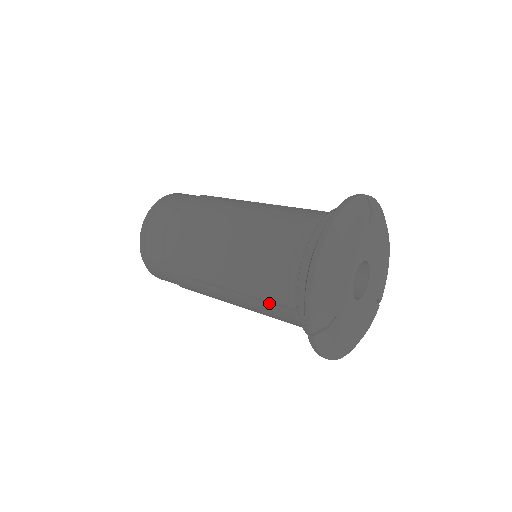
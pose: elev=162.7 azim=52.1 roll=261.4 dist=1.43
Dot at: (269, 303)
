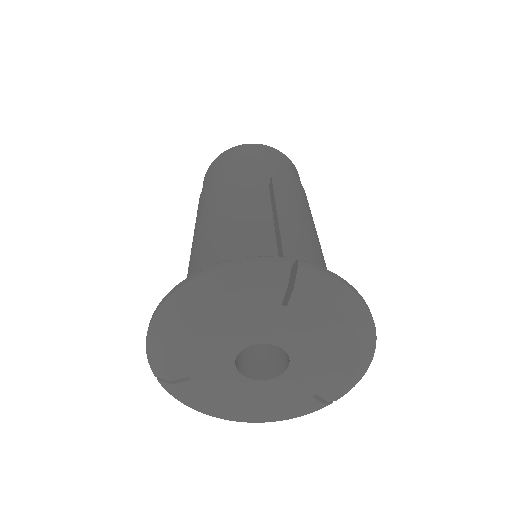
Dot at: occluded
